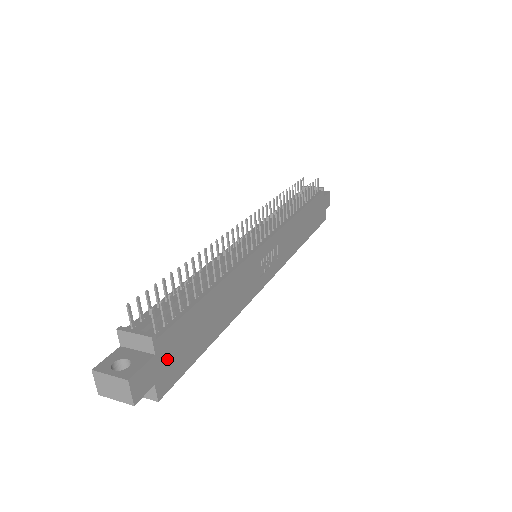
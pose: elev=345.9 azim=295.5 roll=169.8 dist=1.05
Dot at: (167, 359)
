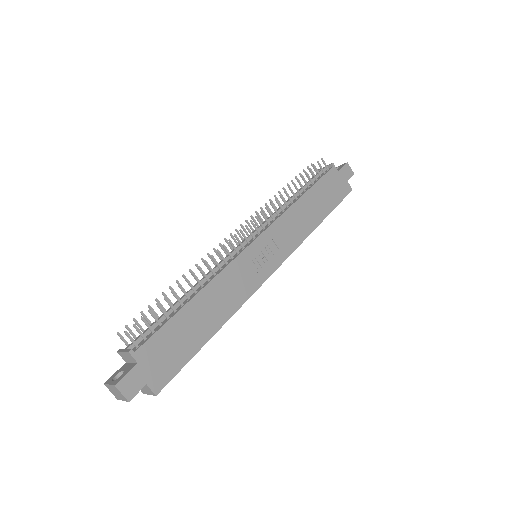
Dot at: (154, 364)
